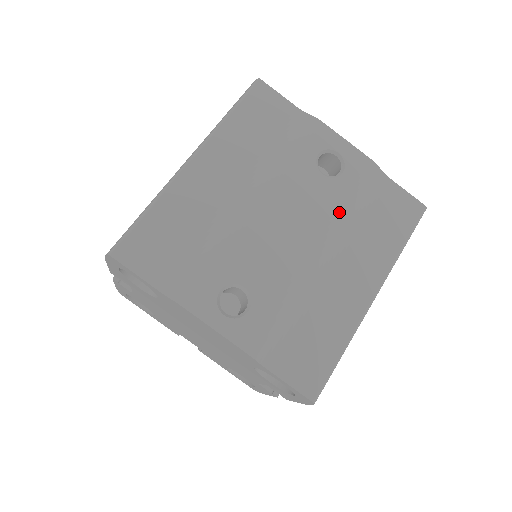
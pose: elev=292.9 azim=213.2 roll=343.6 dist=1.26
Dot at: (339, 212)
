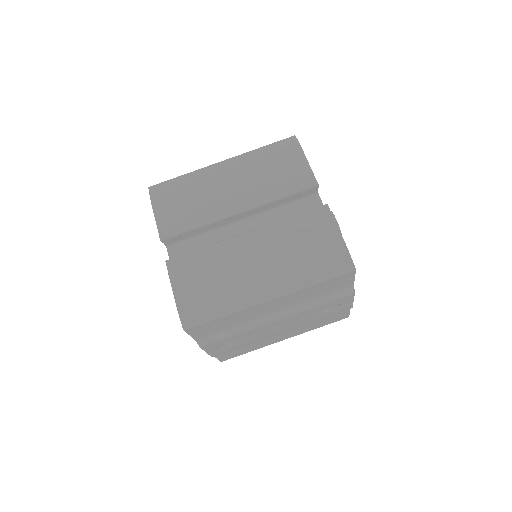
Dot at: (310, 322)
